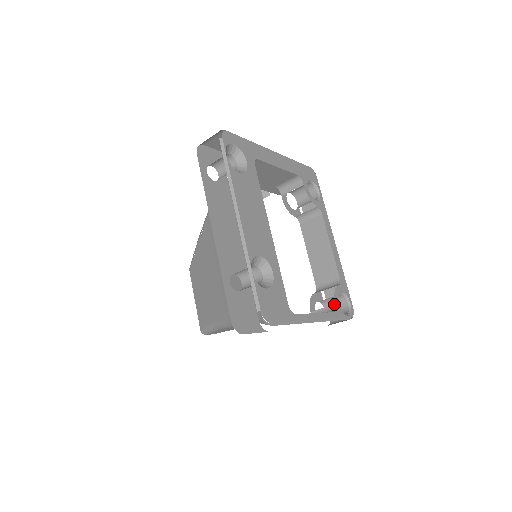
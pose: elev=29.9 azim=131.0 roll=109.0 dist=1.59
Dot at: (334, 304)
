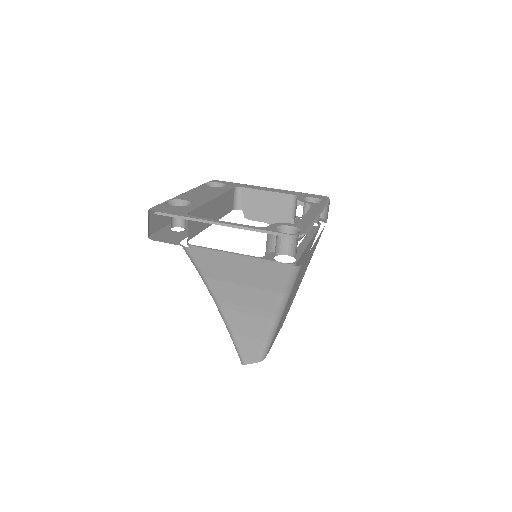
Dot at: (267, 227)
